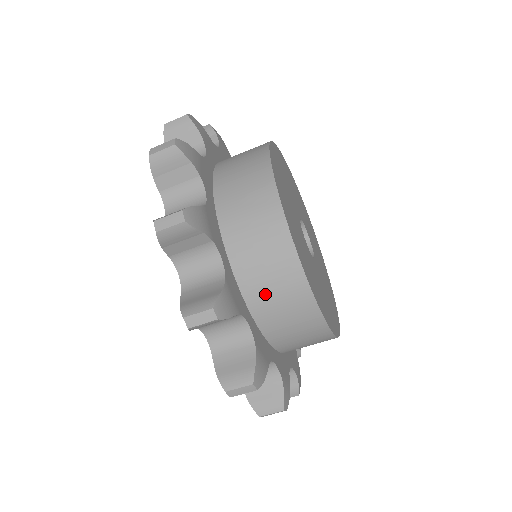
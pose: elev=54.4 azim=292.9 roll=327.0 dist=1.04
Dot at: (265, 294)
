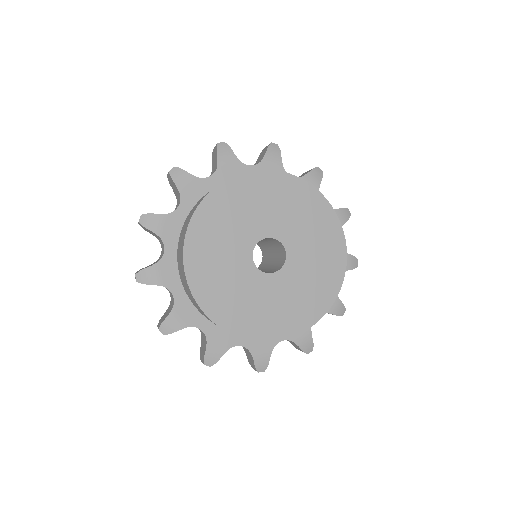
Dot at: occluded
